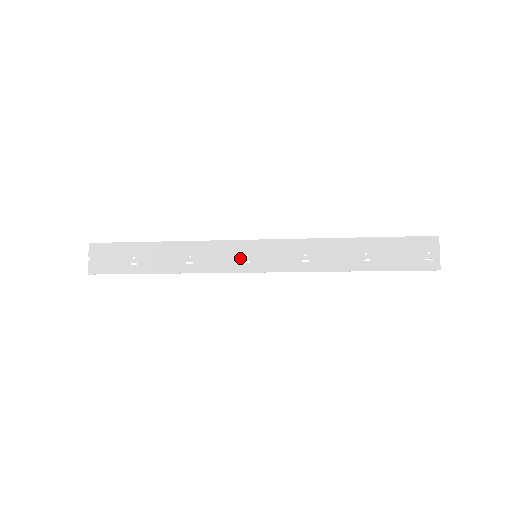
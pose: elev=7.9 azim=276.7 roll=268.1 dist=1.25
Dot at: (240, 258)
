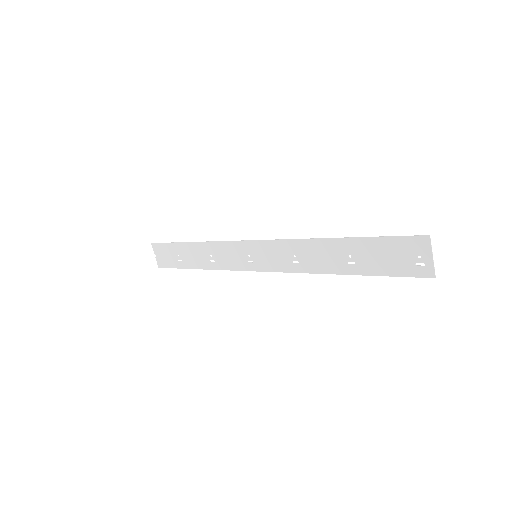
Dot at: (245, 258)
